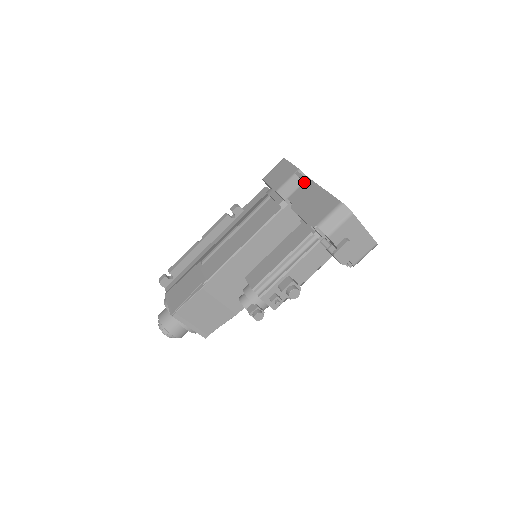
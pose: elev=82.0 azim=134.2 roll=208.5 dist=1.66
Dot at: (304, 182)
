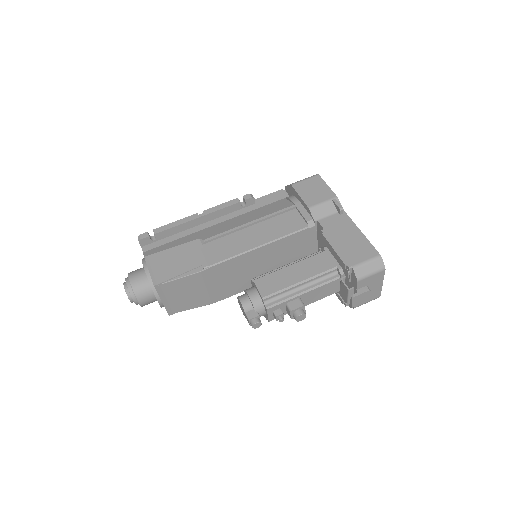
Dot at: (339, 212)
